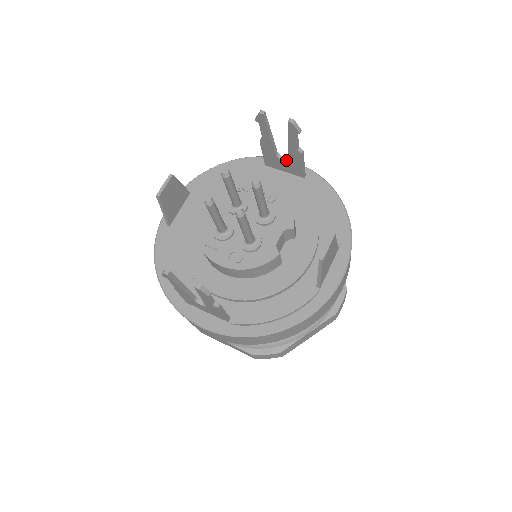
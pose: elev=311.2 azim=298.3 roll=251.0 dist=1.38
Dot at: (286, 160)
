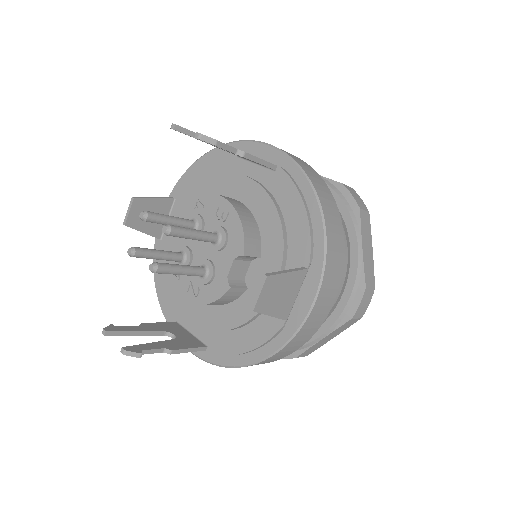
Dot at: occluded
